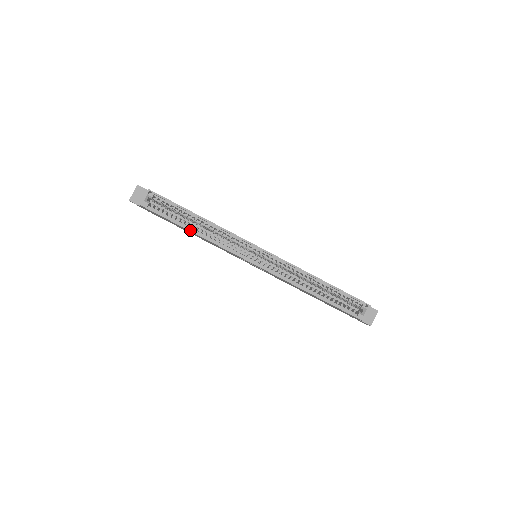
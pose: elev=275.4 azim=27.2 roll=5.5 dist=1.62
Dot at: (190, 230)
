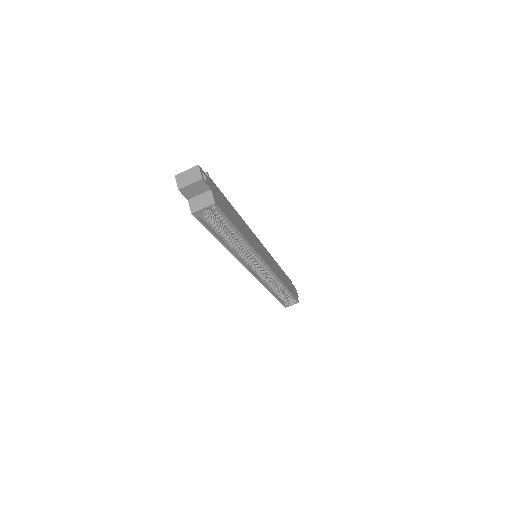
Dot at: (223, 244)
